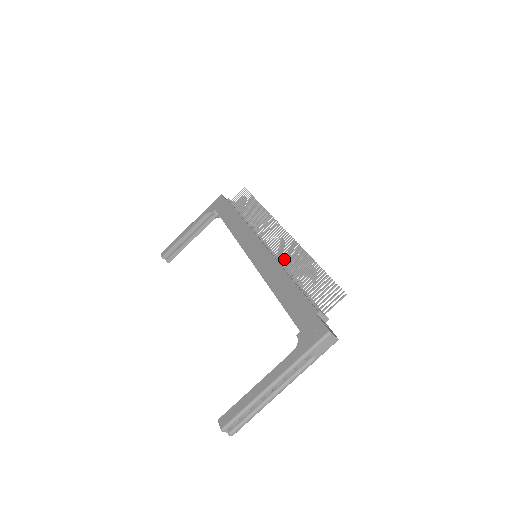
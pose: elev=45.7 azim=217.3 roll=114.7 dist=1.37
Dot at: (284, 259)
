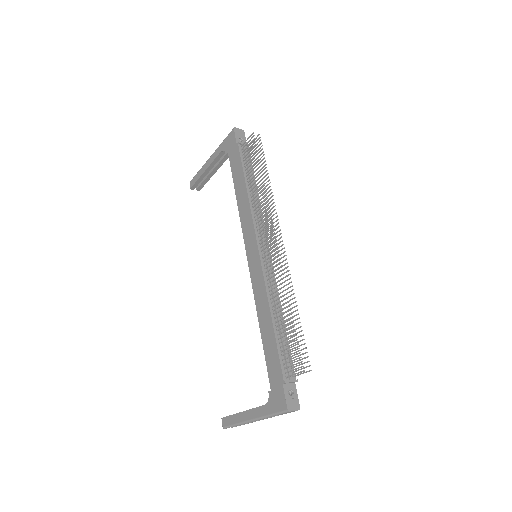
Dot at: (272, 289)
